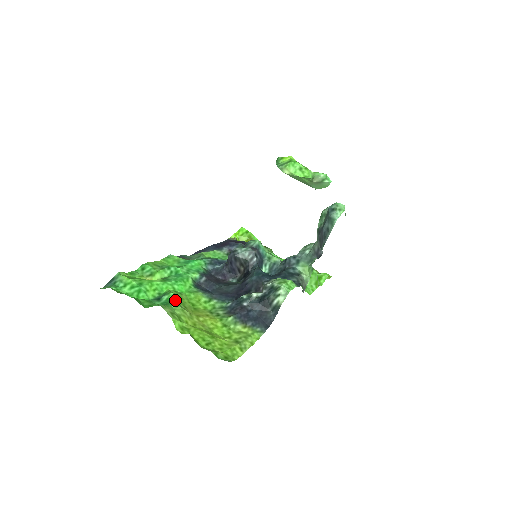
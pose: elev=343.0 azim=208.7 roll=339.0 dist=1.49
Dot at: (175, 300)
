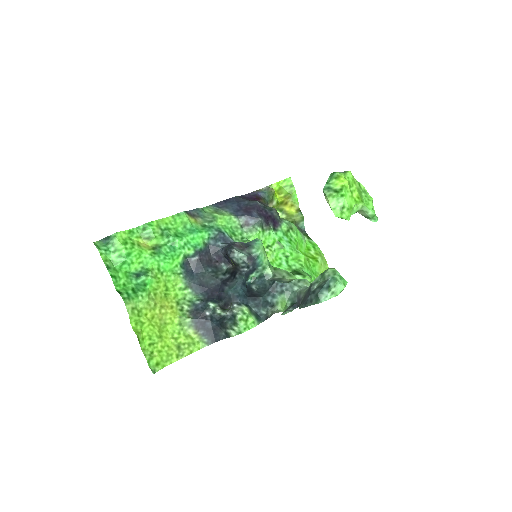
Dot at: (148, 287)
